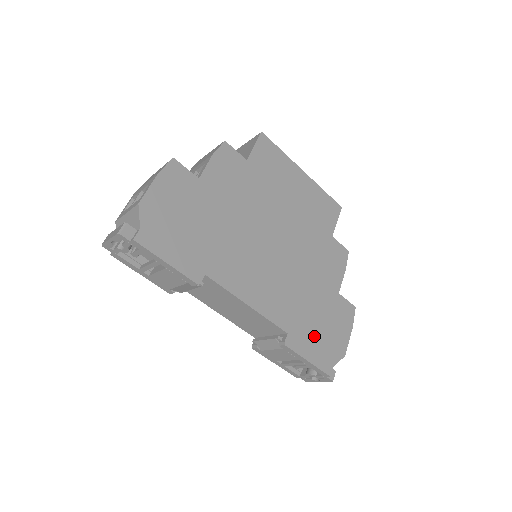
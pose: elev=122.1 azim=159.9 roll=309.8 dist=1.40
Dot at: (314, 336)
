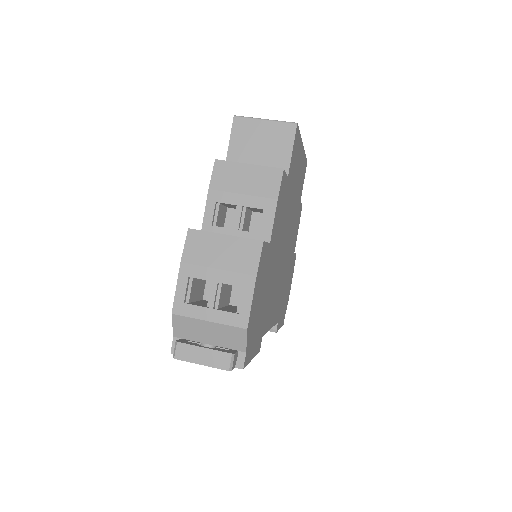
Dot at: occluded
